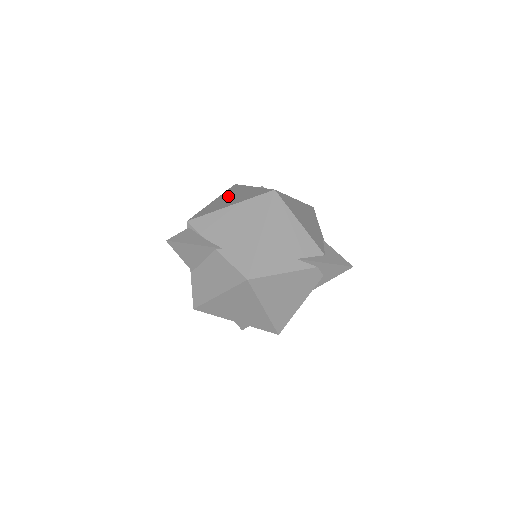
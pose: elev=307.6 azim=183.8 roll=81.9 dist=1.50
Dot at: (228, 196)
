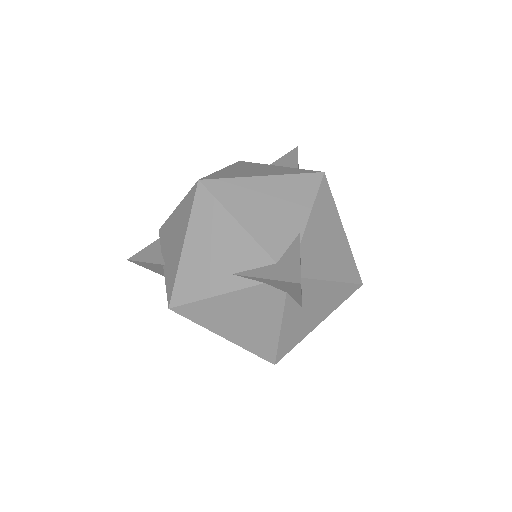
Dot at: occluded
